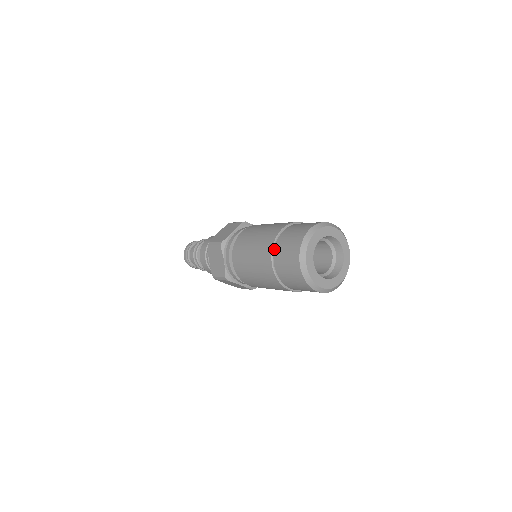
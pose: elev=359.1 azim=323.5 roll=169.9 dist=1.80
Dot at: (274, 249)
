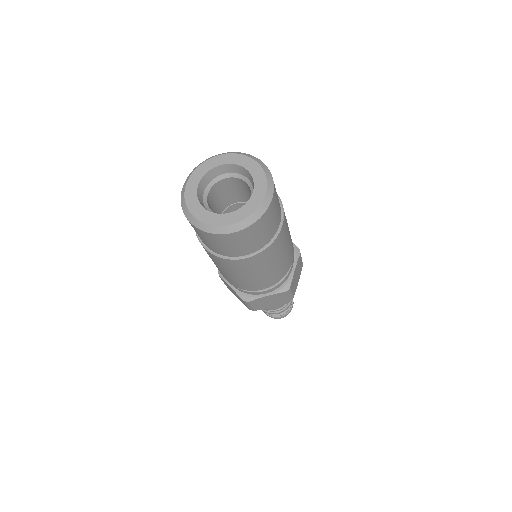
Dot at: occluded
